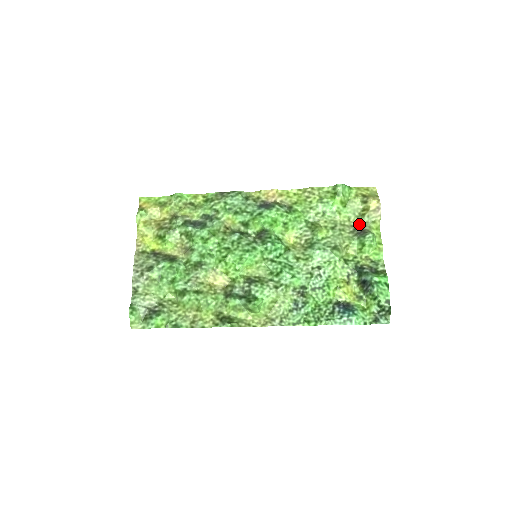
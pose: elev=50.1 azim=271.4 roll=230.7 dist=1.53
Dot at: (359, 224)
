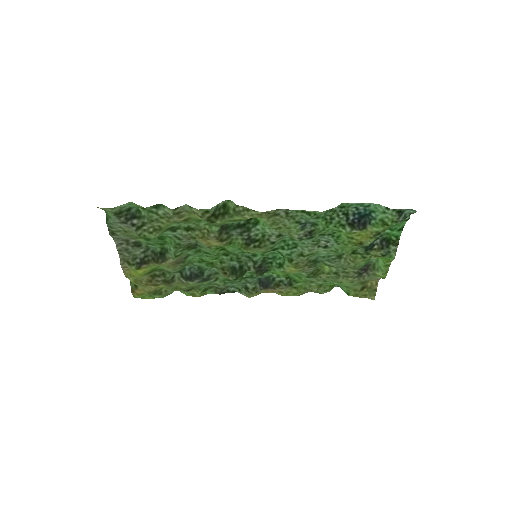
Dot at: (363, 278)
